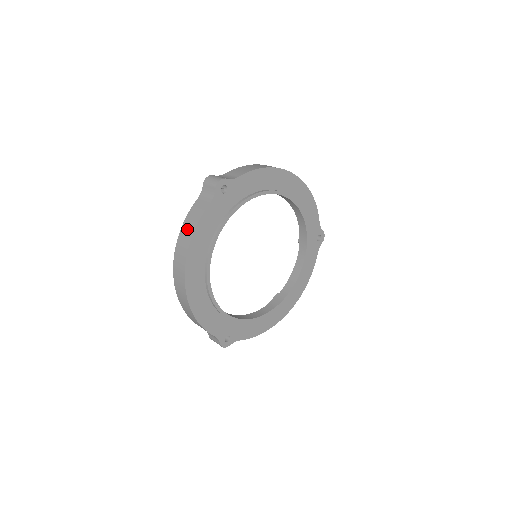
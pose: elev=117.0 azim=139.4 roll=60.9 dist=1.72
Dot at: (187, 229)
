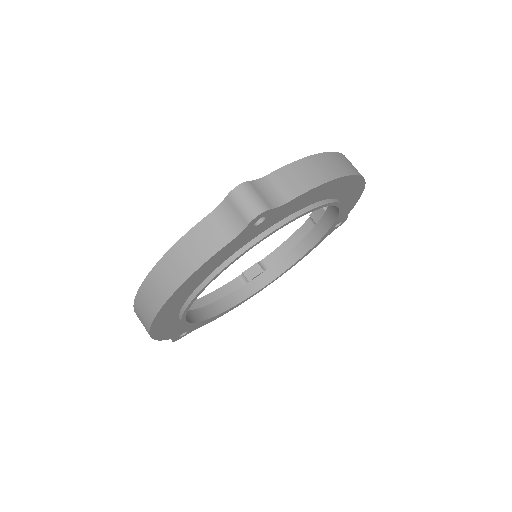
Dot at: (179, 262)
